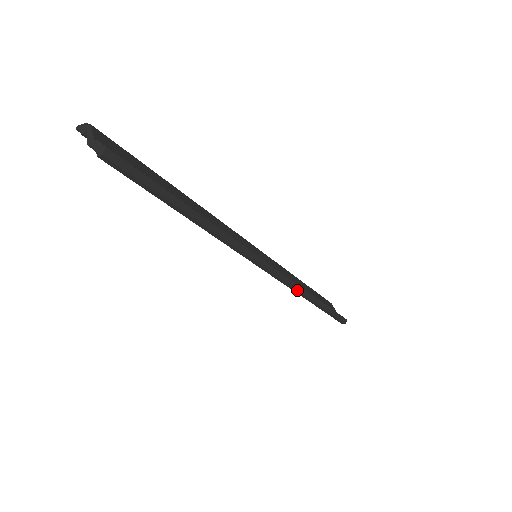
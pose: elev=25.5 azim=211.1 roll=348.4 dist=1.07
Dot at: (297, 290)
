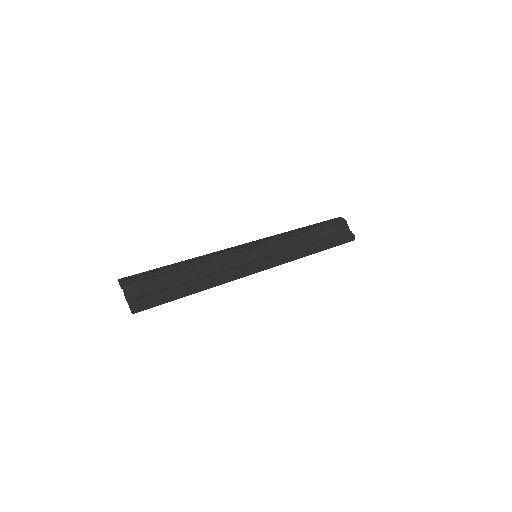
Dot at: (293, 260)
